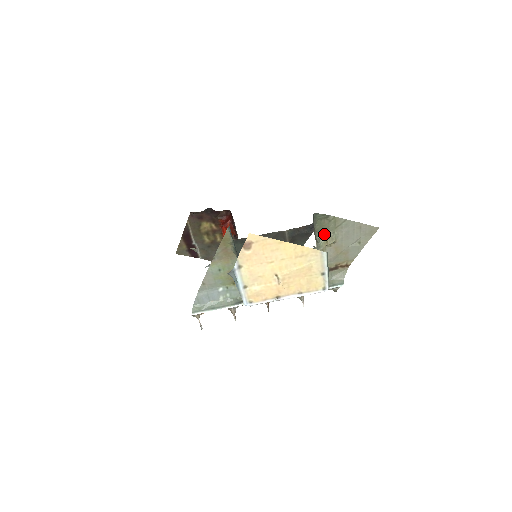
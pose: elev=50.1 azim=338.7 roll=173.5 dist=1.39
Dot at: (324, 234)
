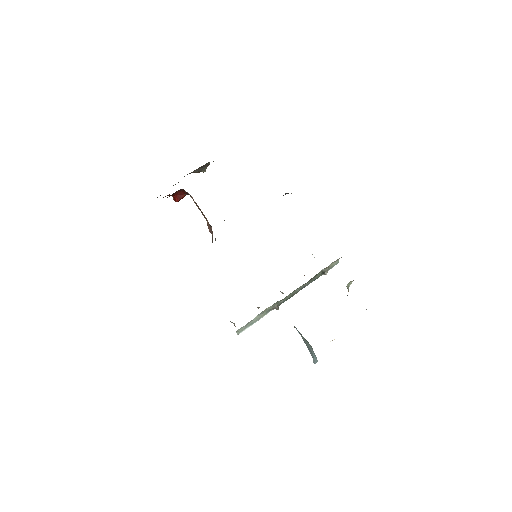
Dot at: (352, 281)
